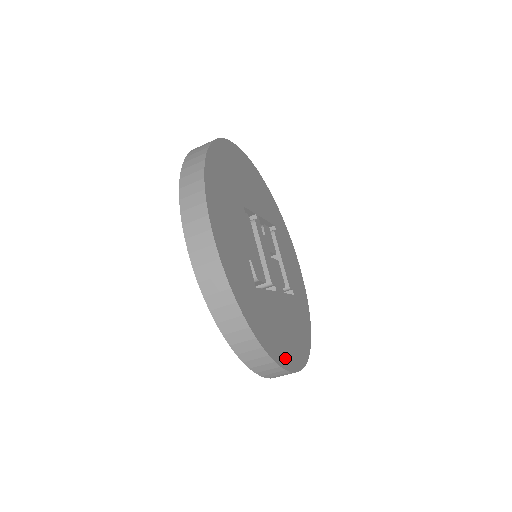
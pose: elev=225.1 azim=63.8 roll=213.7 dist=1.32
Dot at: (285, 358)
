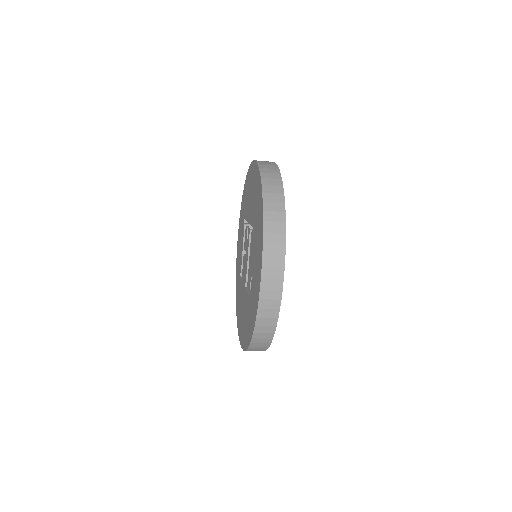
Dot at: occluded
